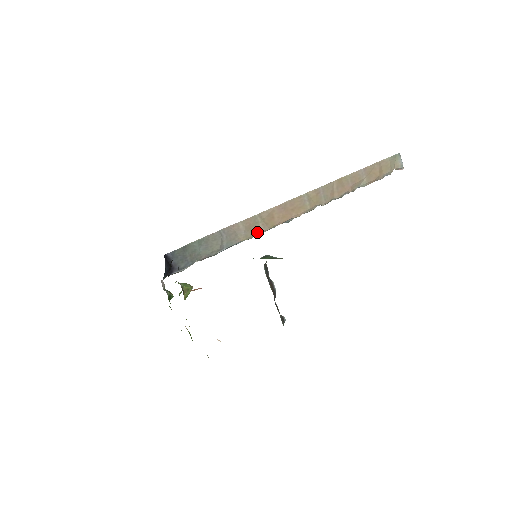
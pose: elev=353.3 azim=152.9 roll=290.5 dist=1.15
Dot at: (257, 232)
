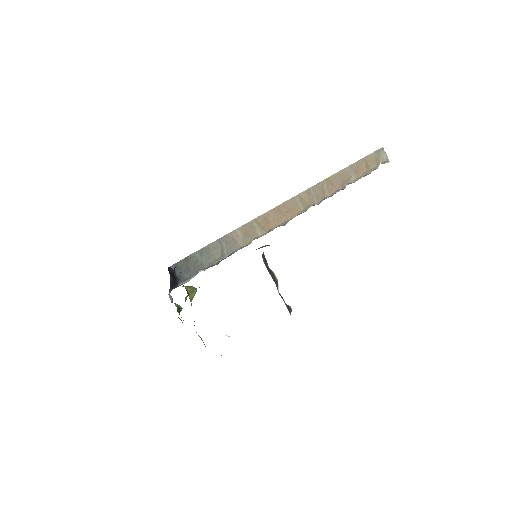
Dot at: (255, 237)
